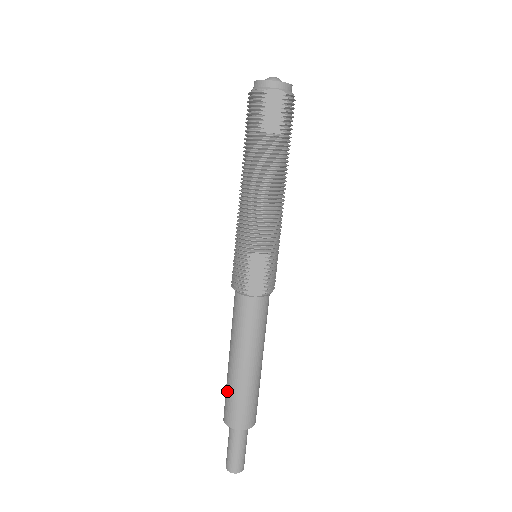
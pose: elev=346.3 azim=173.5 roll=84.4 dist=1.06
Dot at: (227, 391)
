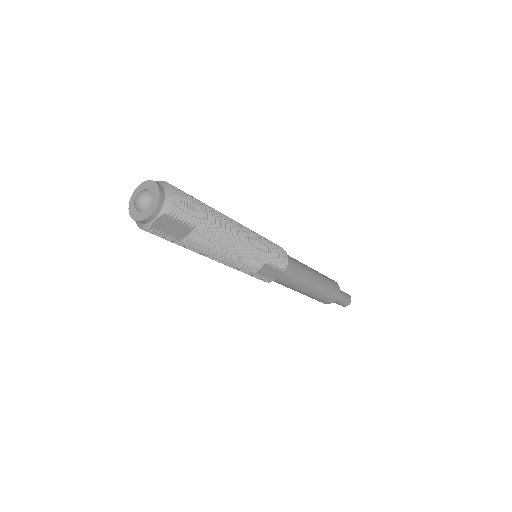
Dot at: occluded
